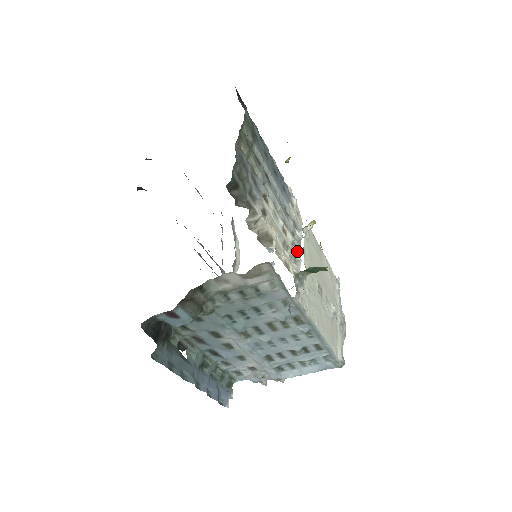
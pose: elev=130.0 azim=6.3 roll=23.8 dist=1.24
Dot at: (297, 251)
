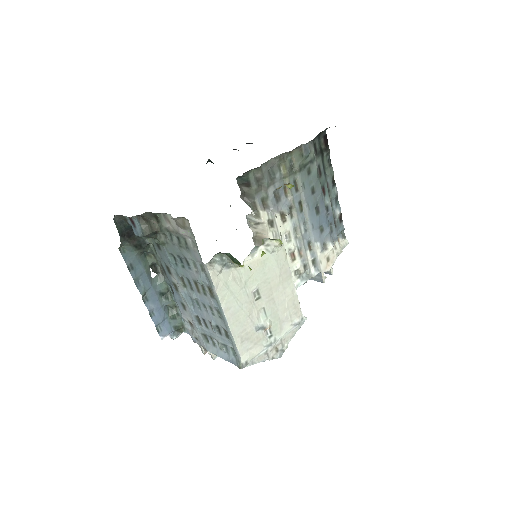
Dot at: (299, 281)
